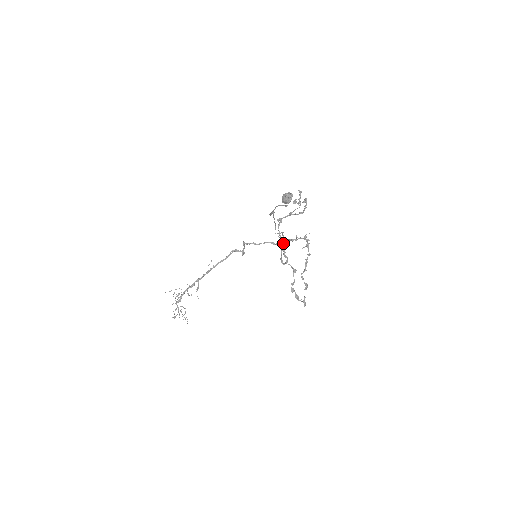
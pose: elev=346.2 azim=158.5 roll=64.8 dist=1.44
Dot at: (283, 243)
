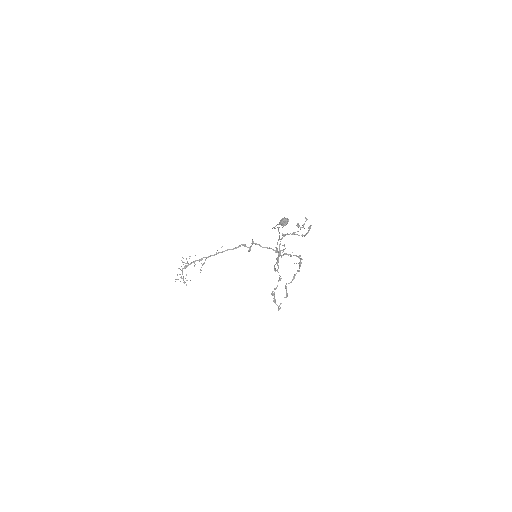
Dot at: (279, 254)
